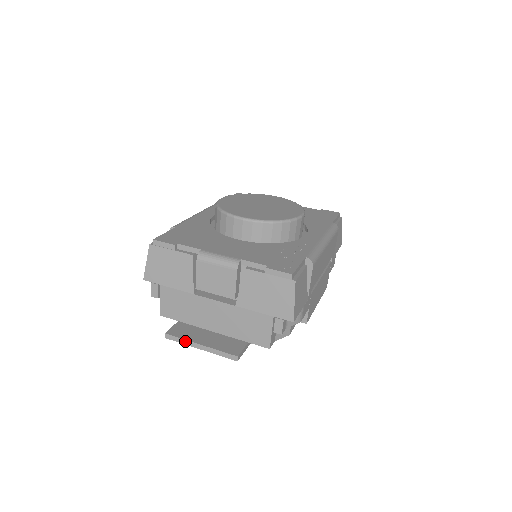
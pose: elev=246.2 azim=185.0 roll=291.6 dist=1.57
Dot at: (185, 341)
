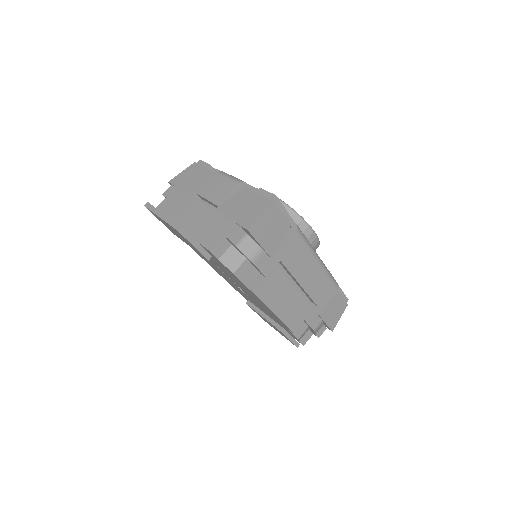
Dot at: (156, 210)
